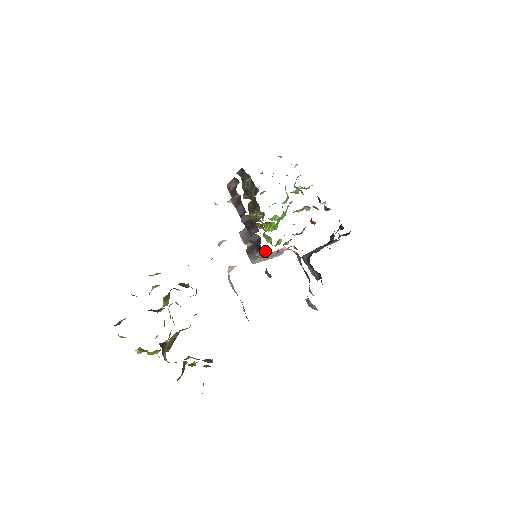
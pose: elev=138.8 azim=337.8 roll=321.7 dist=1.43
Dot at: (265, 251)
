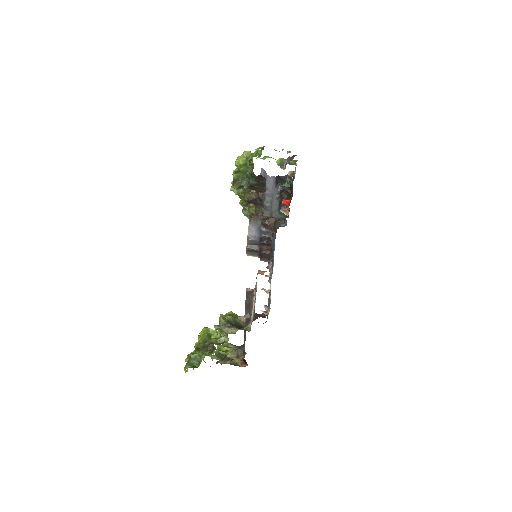
Dot at: occluded
